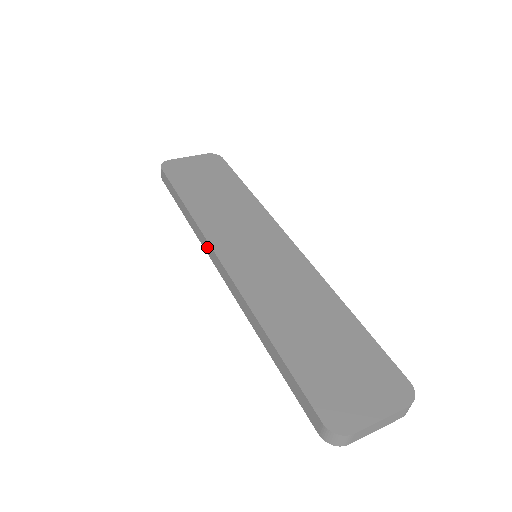
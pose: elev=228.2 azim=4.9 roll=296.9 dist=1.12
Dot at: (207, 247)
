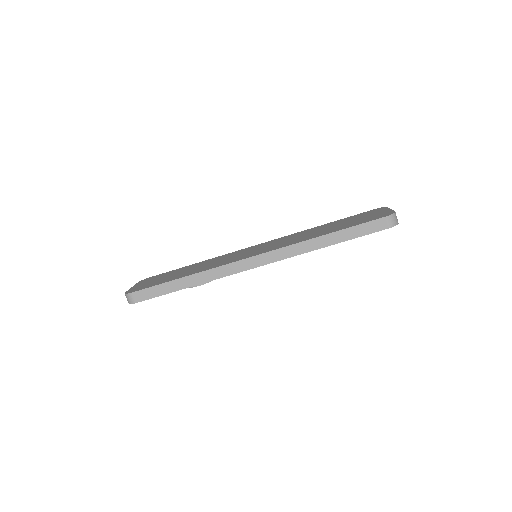
Dot at: (233, 268)
